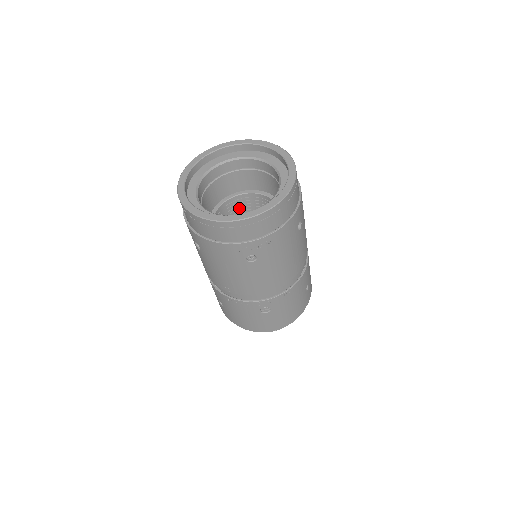
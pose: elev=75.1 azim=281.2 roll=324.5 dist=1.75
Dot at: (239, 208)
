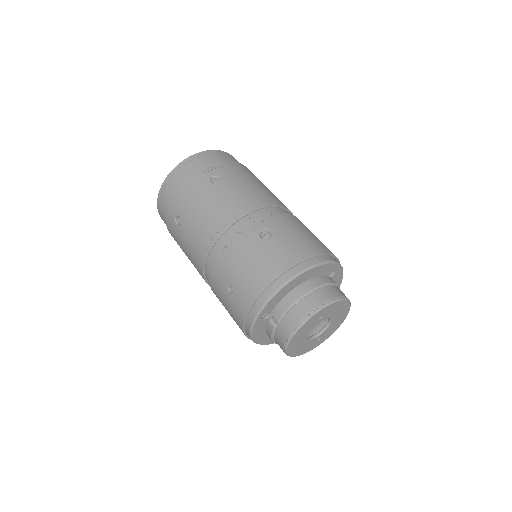
Dot at: occluded
